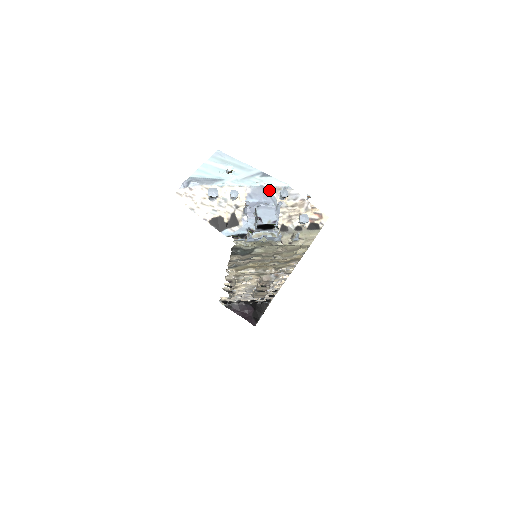
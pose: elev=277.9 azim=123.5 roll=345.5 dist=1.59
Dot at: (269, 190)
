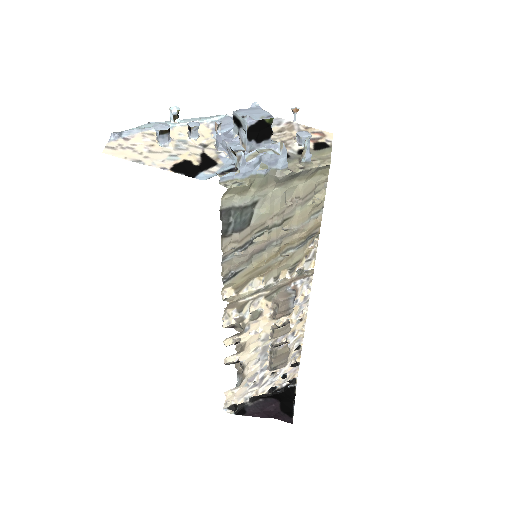
Dot at: occluded
